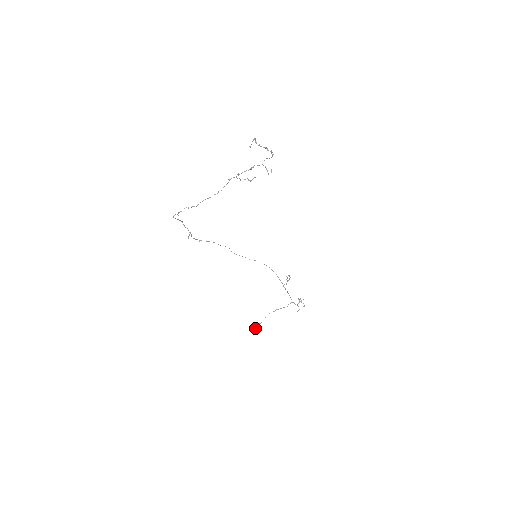
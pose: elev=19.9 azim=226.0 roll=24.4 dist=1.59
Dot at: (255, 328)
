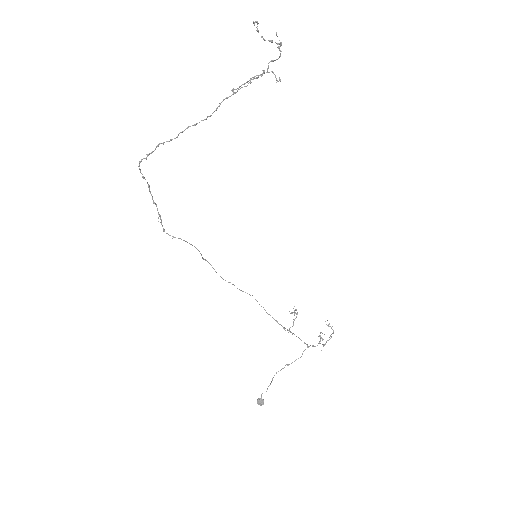
Dot at: (259, 401)
